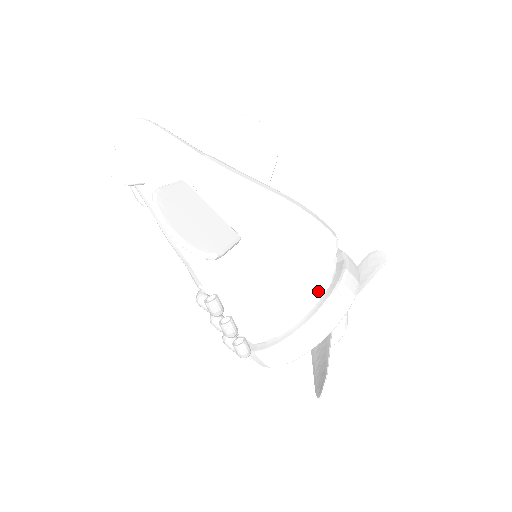
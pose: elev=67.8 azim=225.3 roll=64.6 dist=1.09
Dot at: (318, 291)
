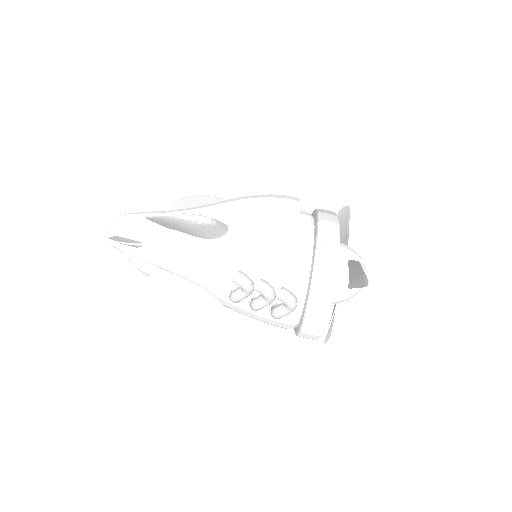
Dot at: (307, 225)
